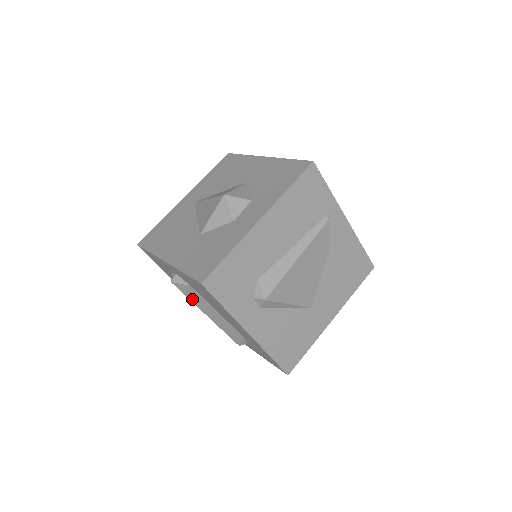
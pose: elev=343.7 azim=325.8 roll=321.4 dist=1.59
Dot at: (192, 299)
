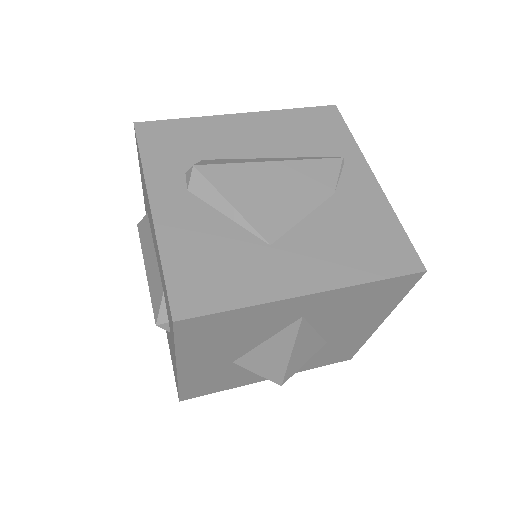
Dot at: (143, 243)
